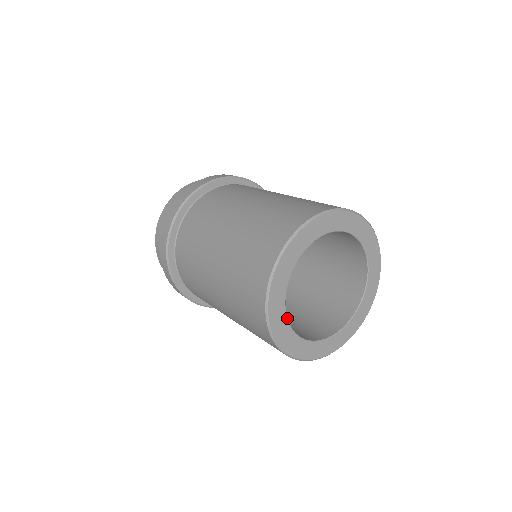
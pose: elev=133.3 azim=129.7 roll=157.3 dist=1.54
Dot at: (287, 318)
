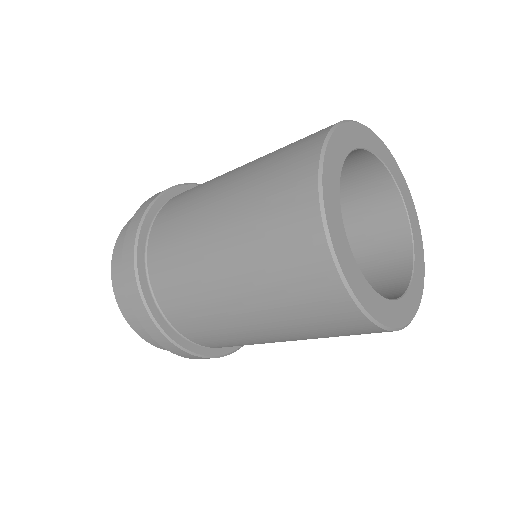
Dot at: (352, 255)
